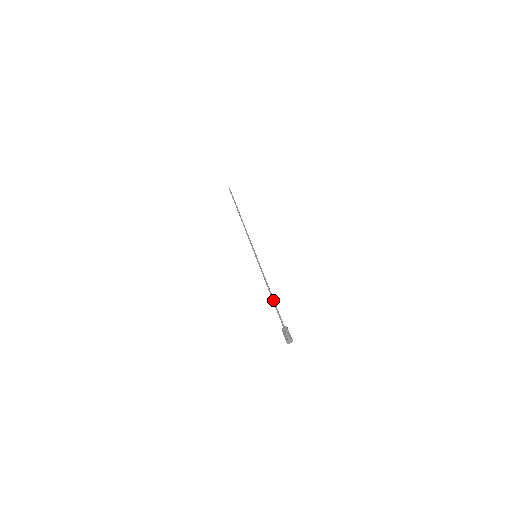
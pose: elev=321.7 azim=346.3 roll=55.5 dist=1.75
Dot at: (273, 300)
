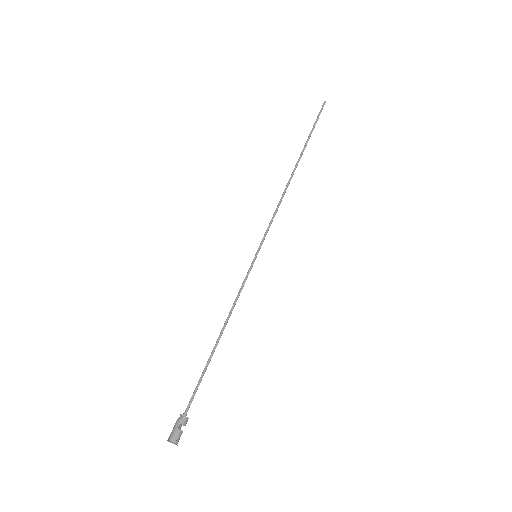
Dot at: (211, 355)
